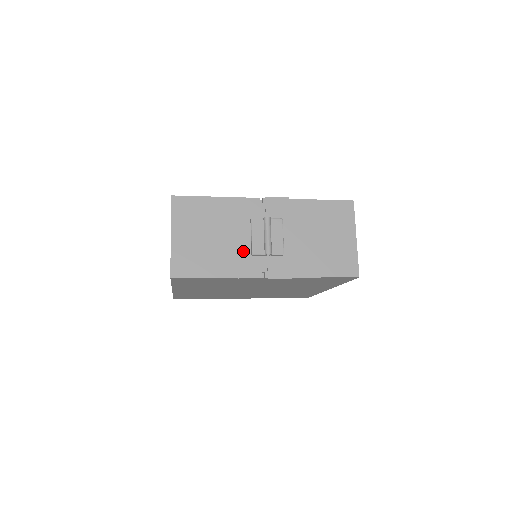
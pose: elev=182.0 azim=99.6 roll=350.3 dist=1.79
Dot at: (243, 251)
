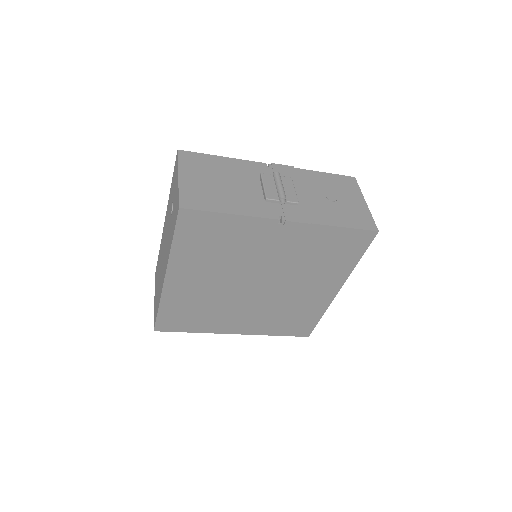
Dot at: (256, 197)
